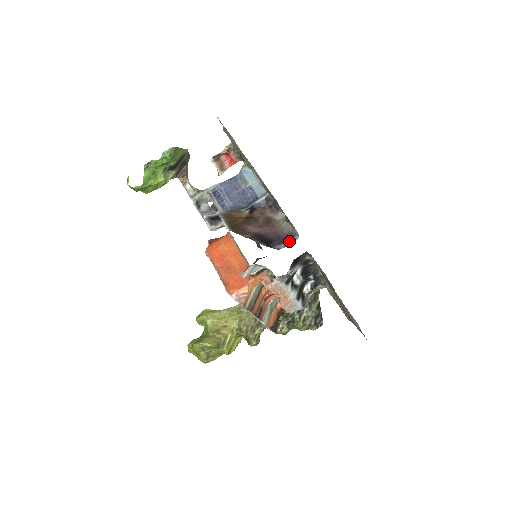
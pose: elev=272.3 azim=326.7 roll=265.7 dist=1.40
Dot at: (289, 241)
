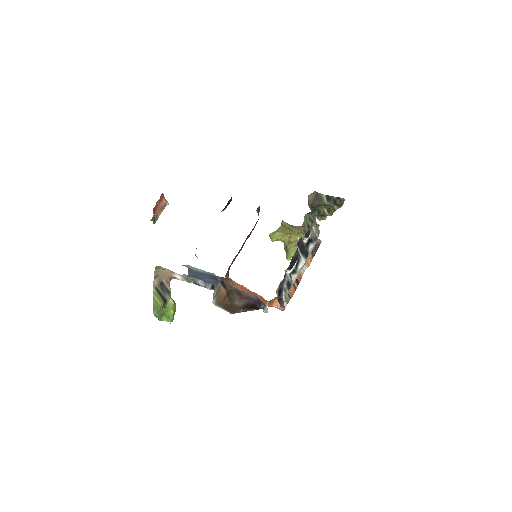
Dot at: (263, 303)
